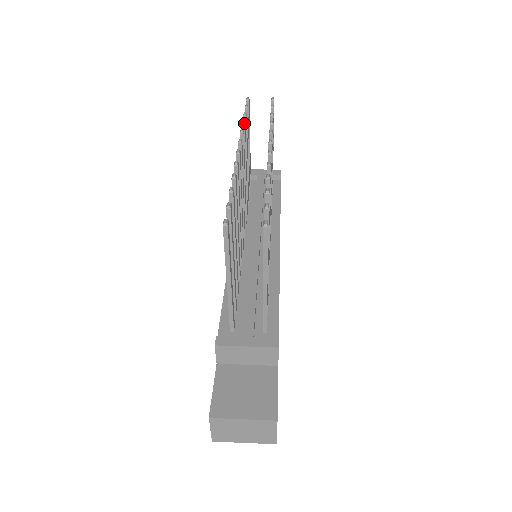
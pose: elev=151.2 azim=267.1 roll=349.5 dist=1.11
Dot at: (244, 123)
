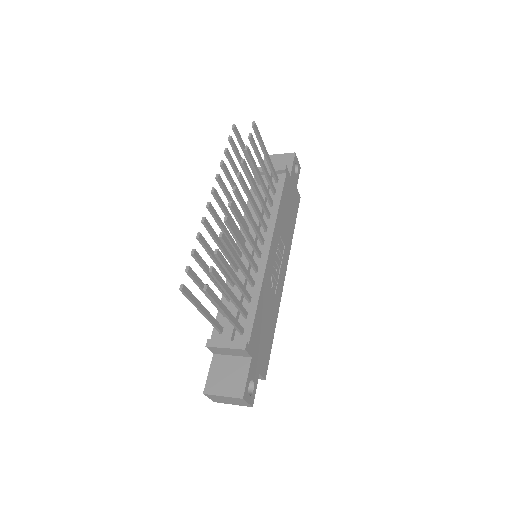
Dot at: (221, 164)
